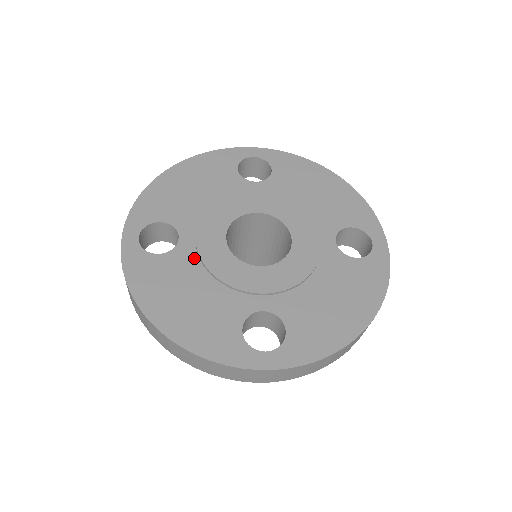
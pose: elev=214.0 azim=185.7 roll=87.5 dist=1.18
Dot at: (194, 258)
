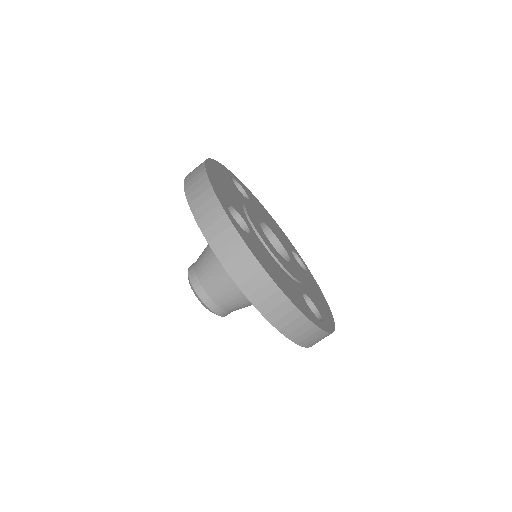
Dot at: (244, 201)
